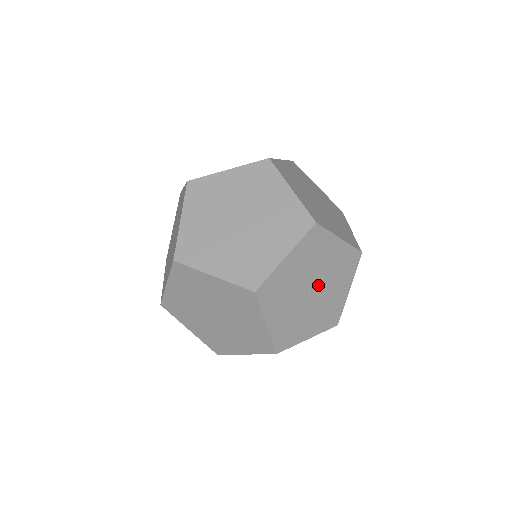
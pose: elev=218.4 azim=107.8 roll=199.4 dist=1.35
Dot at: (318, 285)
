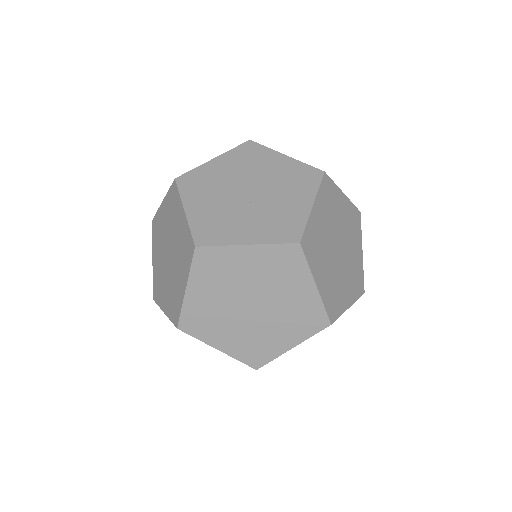
Dot at: occluded
